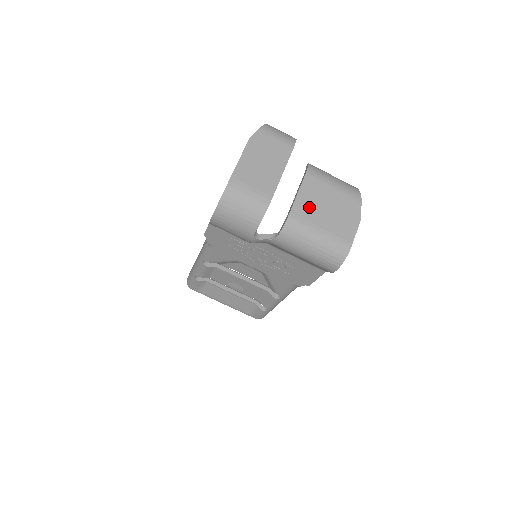
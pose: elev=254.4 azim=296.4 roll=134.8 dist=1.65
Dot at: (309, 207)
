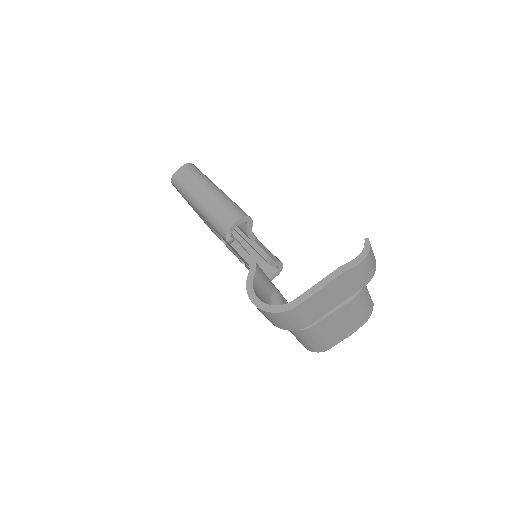
Dot at: (330, 323)
